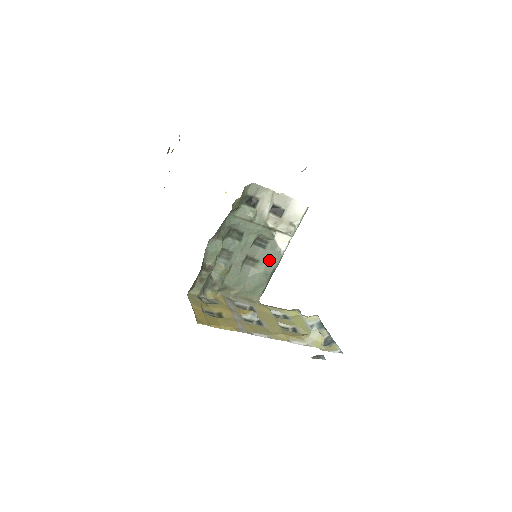
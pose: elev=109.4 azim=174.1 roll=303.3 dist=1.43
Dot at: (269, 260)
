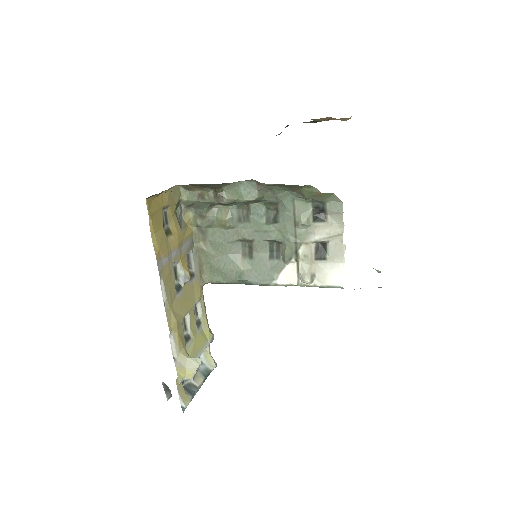
Dot at: (258, 270)
